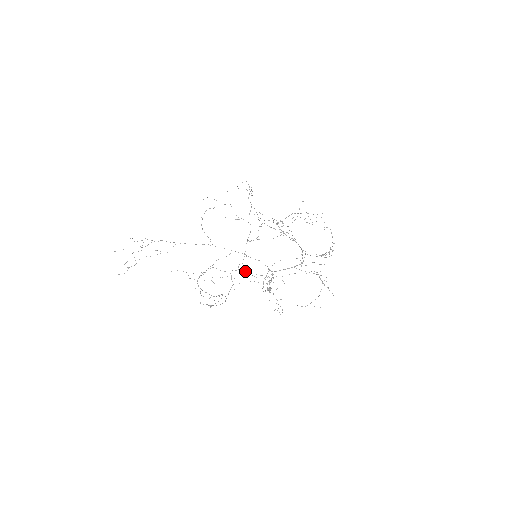
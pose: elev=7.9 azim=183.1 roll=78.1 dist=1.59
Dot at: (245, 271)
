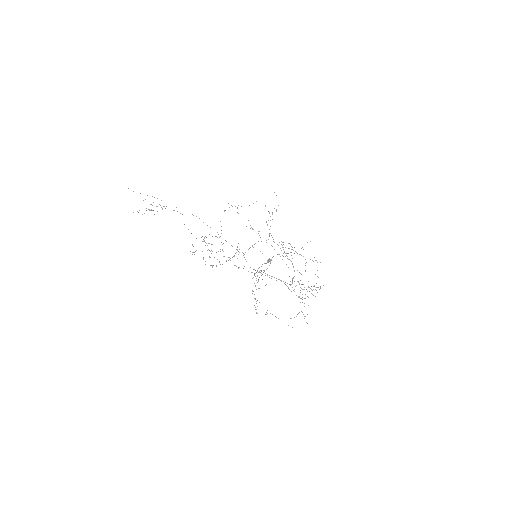
Dot at: occluded
